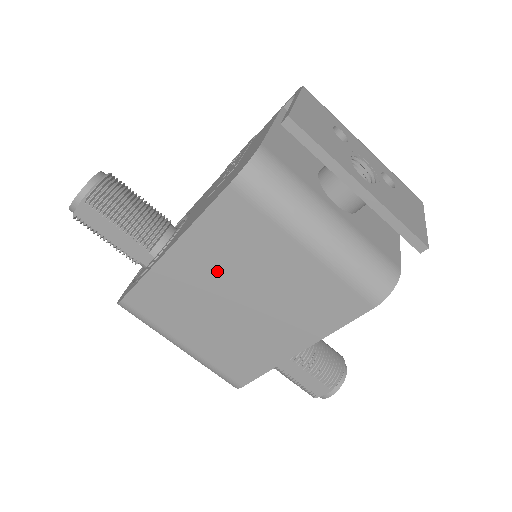
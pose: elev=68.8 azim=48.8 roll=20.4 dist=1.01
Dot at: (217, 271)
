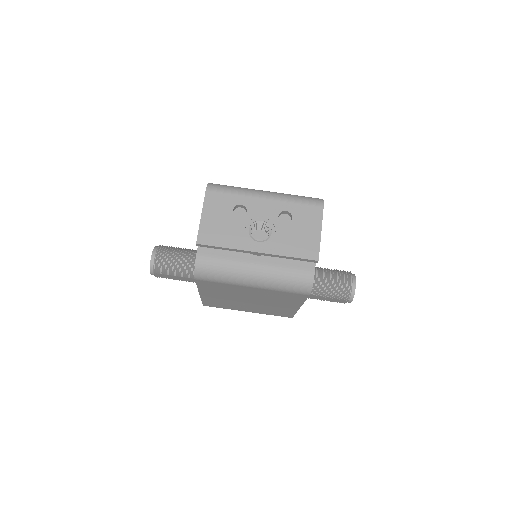
Dot at: (227, 296)
